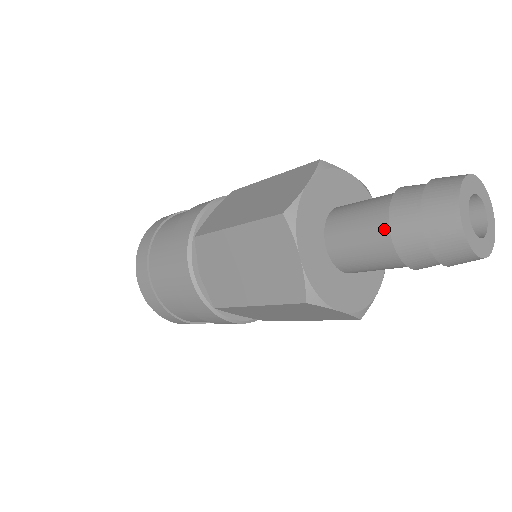
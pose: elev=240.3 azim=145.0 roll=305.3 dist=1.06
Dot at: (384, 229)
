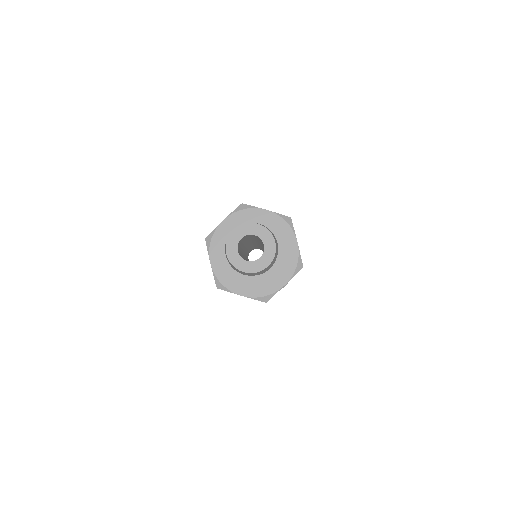
Dot at: occluded
